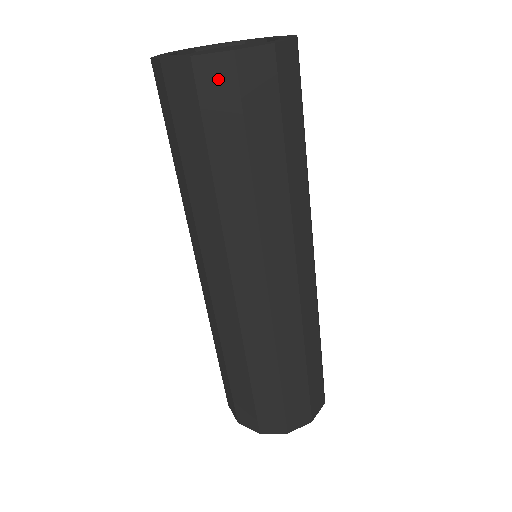
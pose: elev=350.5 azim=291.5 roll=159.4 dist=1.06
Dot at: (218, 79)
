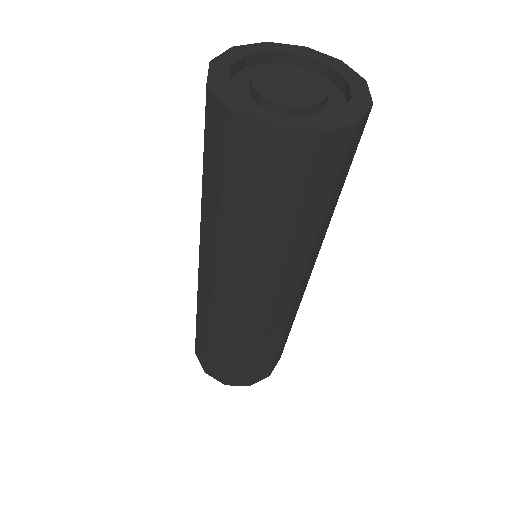
Dot at: (333, 149)
